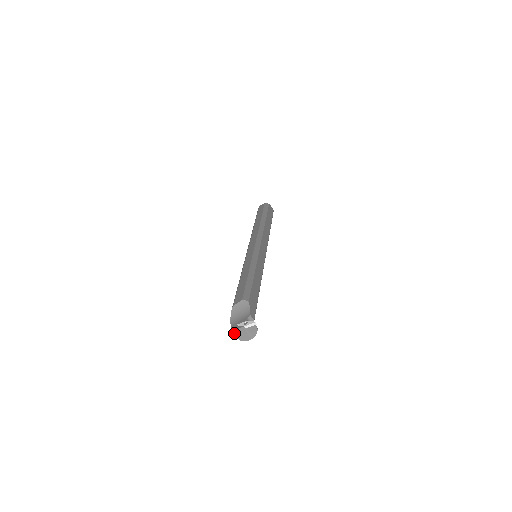
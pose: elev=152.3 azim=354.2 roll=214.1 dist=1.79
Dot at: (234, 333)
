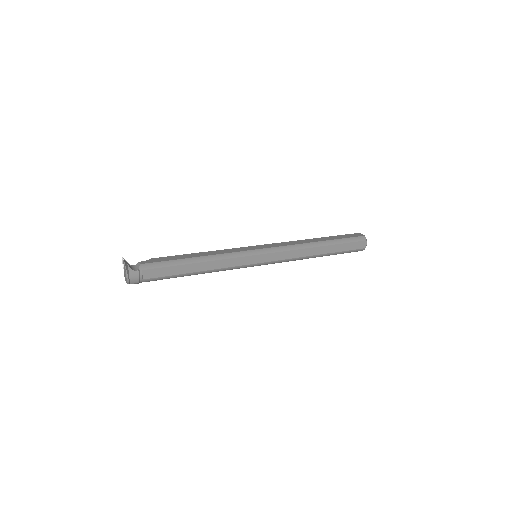
Dot at: (125, 280)
